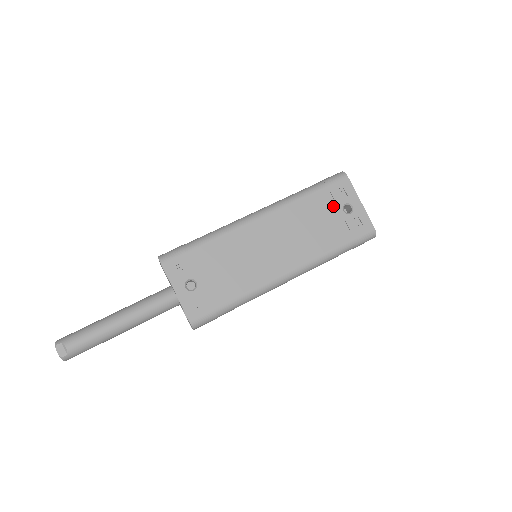
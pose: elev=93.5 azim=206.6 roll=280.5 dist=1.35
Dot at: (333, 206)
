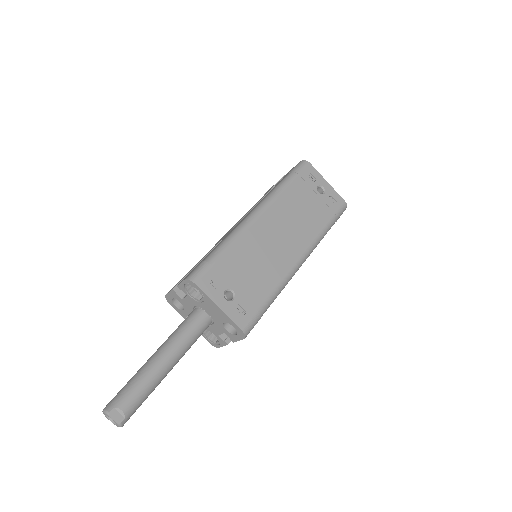
Dot at: (310, 190)
